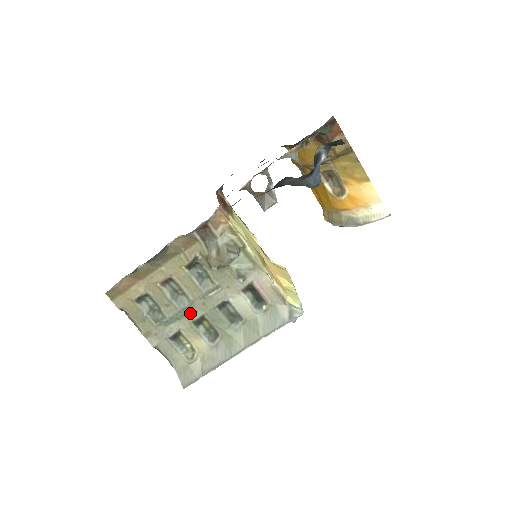
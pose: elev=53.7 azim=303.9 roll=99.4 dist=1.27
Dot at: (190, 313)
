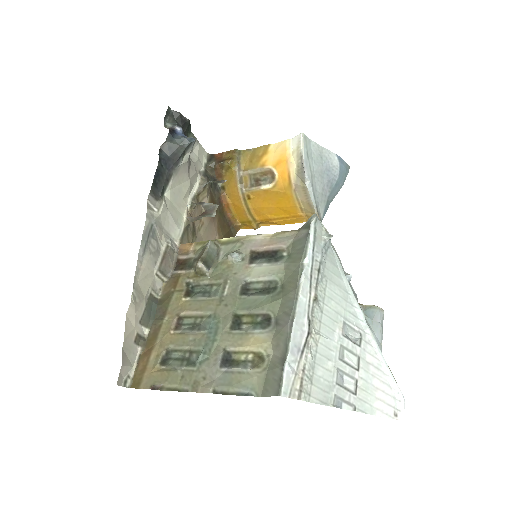
Dot at: (221, 326)
